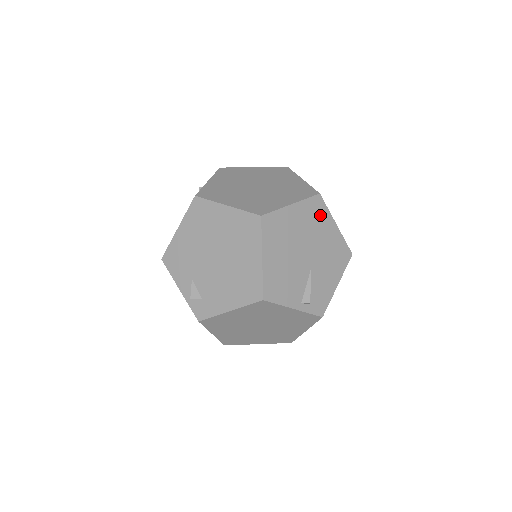
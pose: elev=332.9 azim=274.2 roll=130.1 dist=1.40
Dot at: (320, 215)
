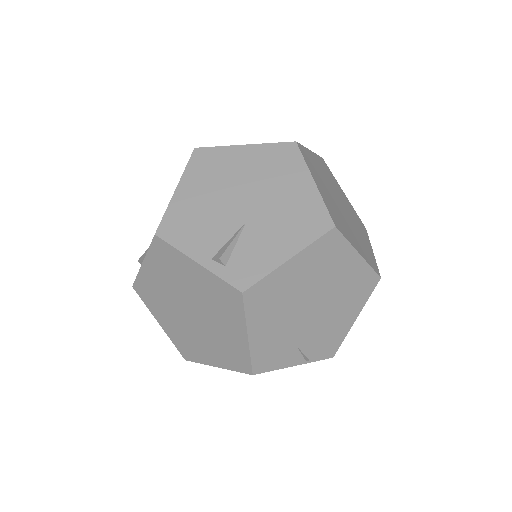
Dot at: (287, 165)
